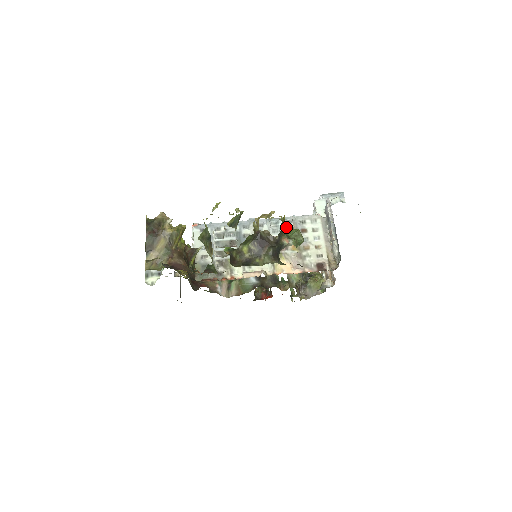
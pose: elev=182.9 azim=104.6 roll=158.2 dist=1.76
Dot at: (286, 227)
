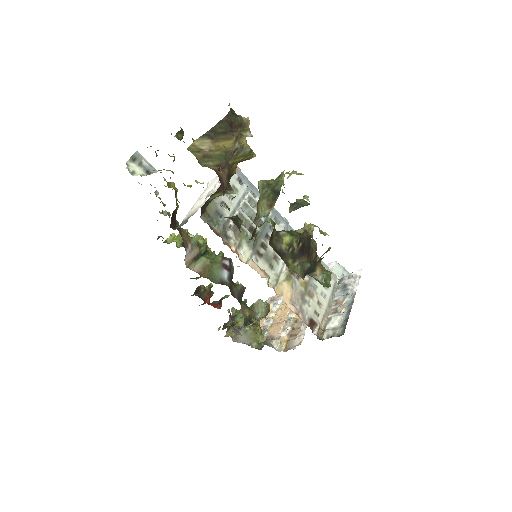
Dot at: occluded
